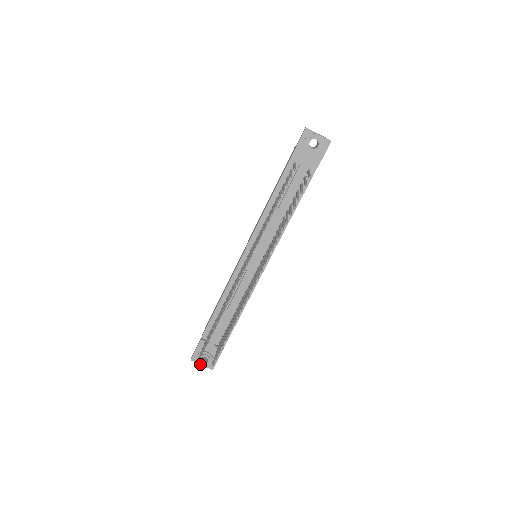
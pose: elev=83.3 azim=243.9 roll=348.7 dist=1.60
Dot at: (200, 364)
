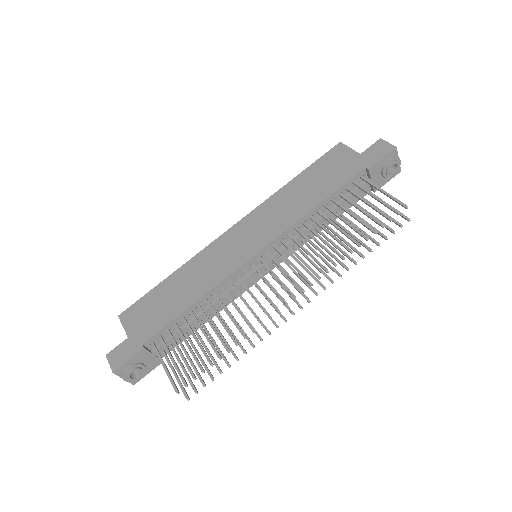
Dot at: (125, 379)
